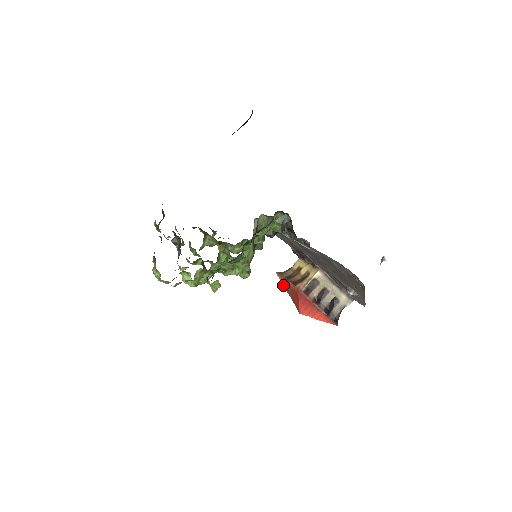
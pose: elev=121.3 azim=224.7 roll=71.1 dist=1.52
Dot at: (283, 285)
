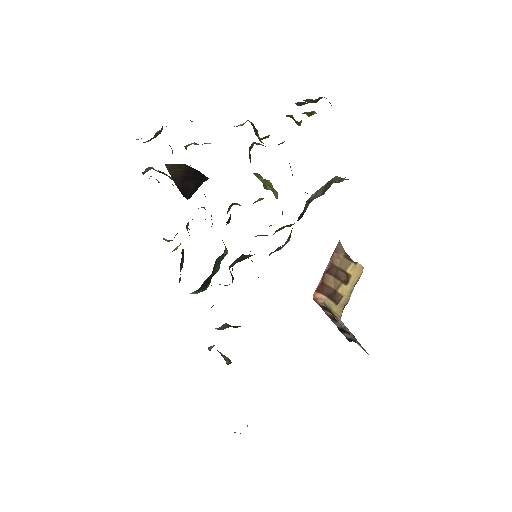
Dot at: occluded
